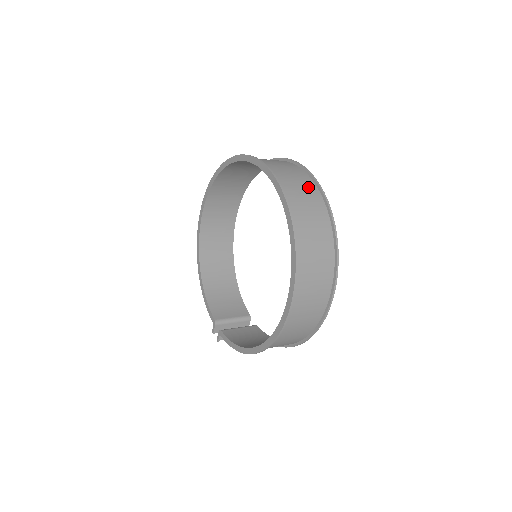
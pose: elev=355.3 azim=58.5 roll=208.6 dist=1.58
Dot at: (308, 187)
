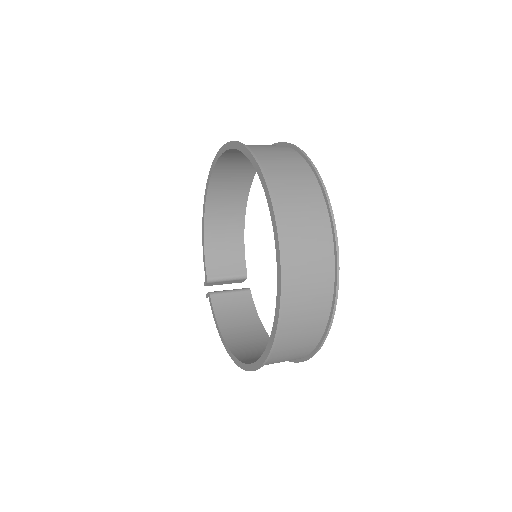
Dot at: (321, 252)
